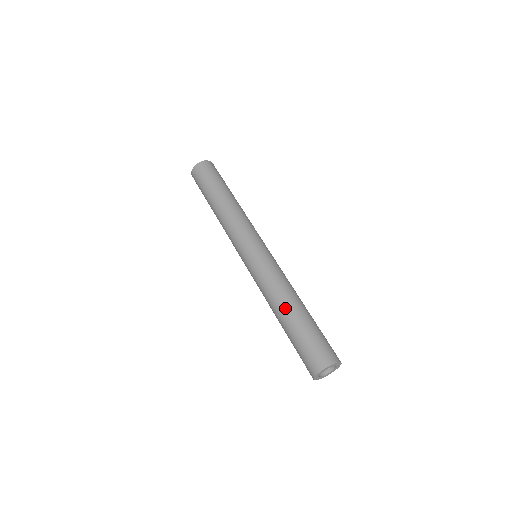
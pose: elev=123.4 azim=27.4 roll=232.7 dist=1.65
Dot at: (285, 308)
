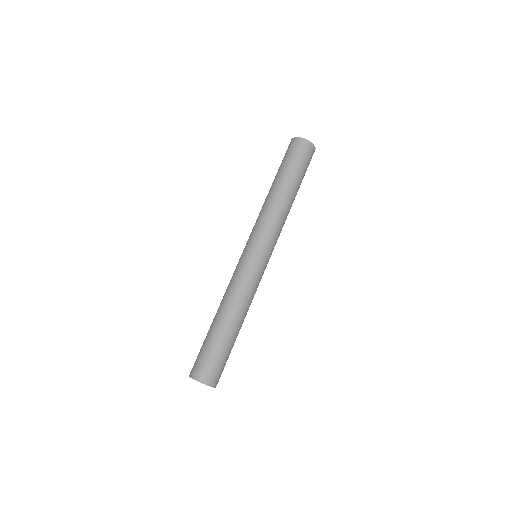
Dot at: (221, 315)
